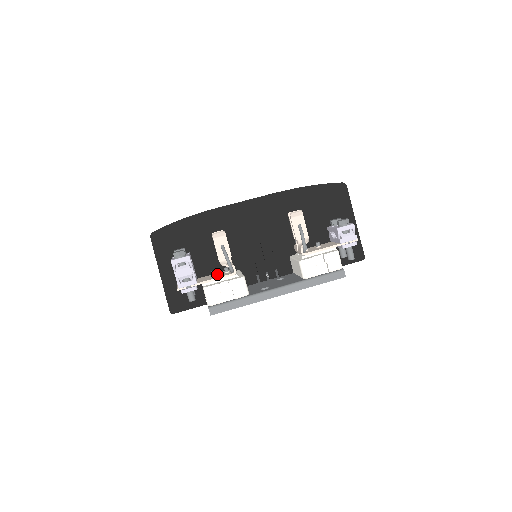
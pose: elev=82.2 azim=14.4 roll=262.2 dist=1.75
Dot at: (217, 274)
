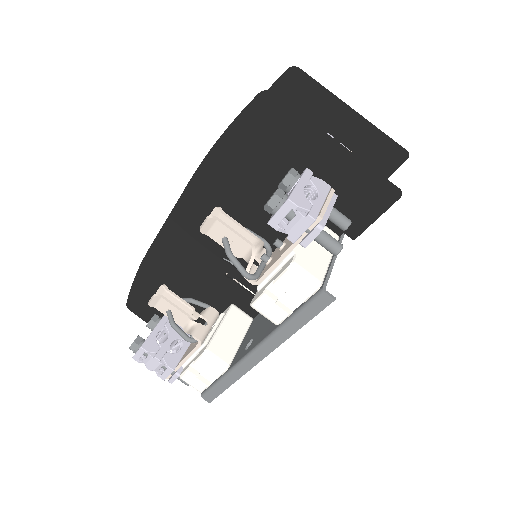
Dot at: occluded
